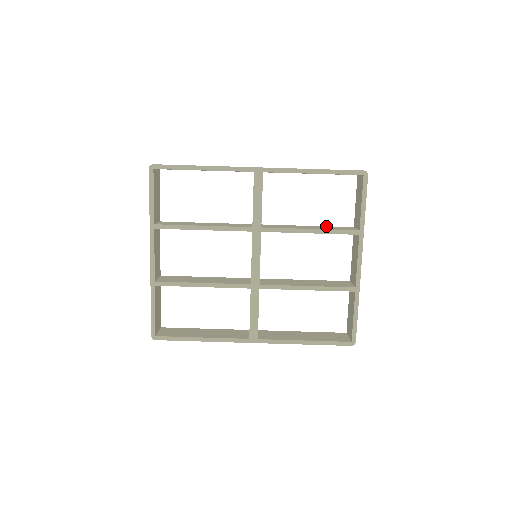
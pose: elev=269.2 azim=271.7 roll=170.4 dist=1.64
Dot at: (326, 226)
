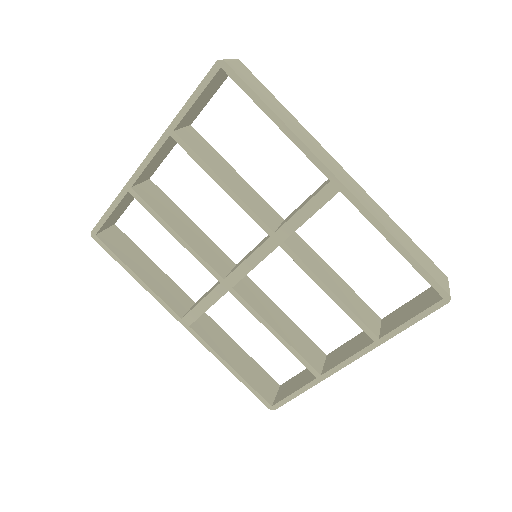
Dot at: occluded
